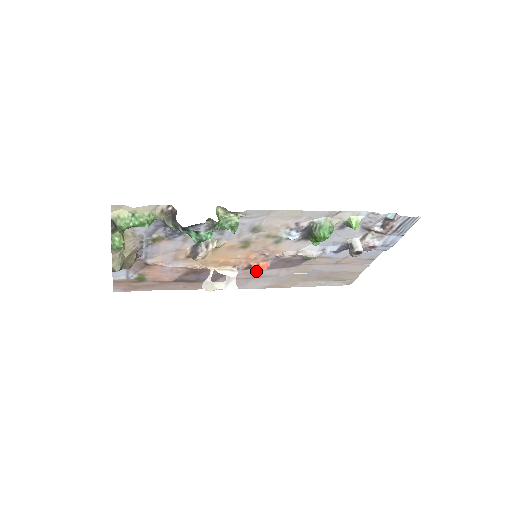
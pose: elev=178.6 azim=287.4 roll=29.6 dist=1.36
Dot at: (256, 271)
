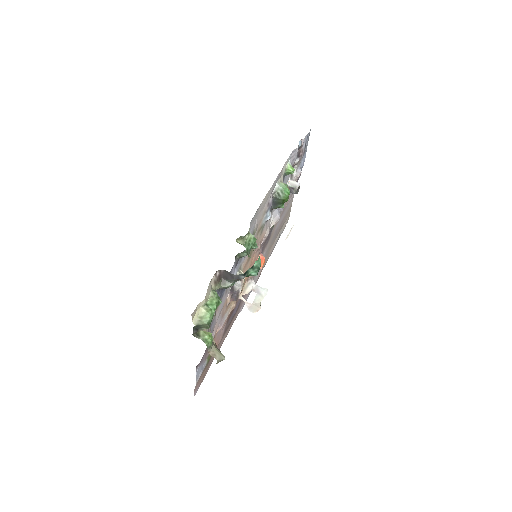
Dot at: (261, 267)
